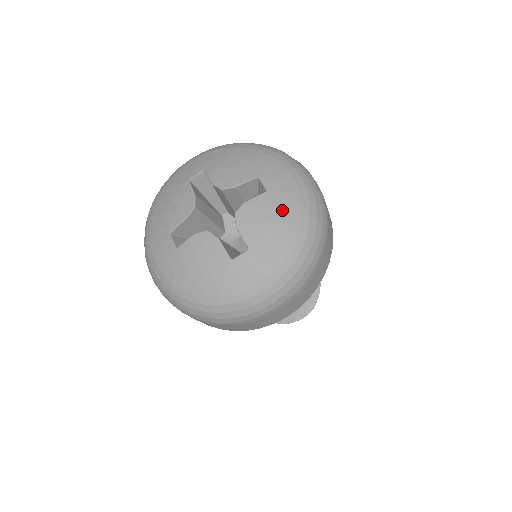
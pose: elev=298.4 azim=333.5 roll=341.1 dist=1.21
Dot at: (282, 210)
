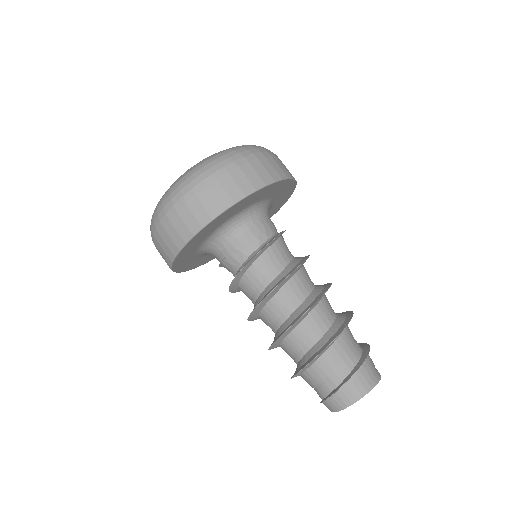
Dot at: occluded
